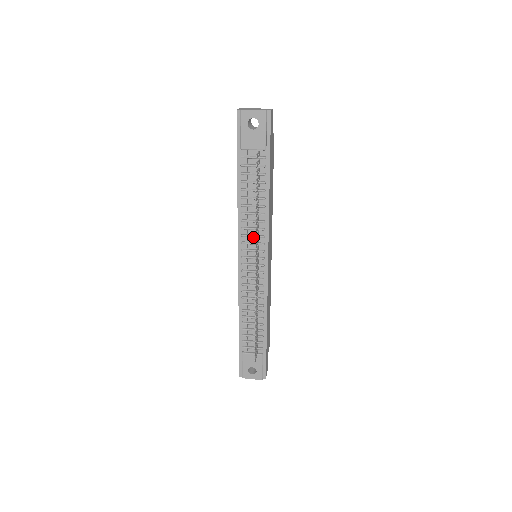
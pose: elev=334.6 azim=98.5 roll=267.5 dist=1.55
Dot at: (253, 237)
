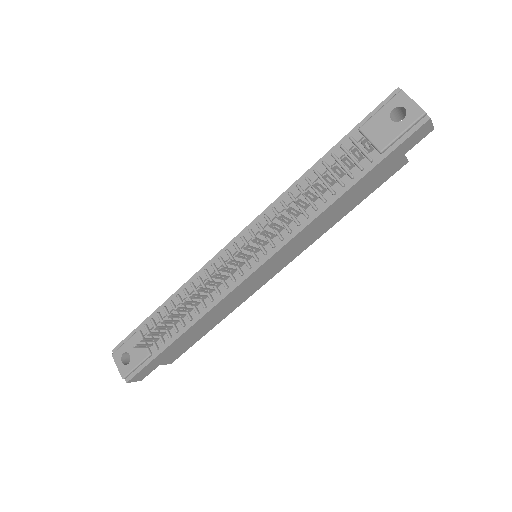
Dot at: (273, 229)
